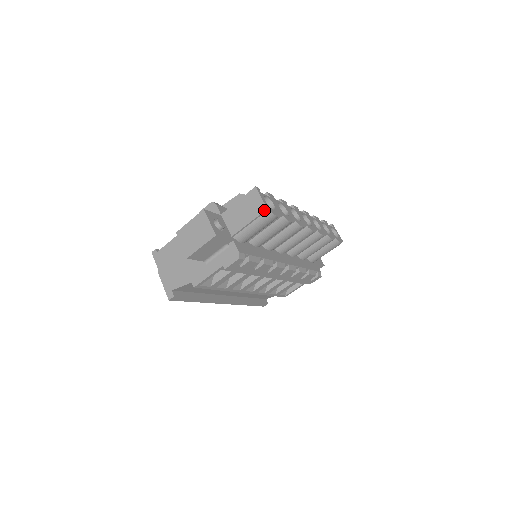
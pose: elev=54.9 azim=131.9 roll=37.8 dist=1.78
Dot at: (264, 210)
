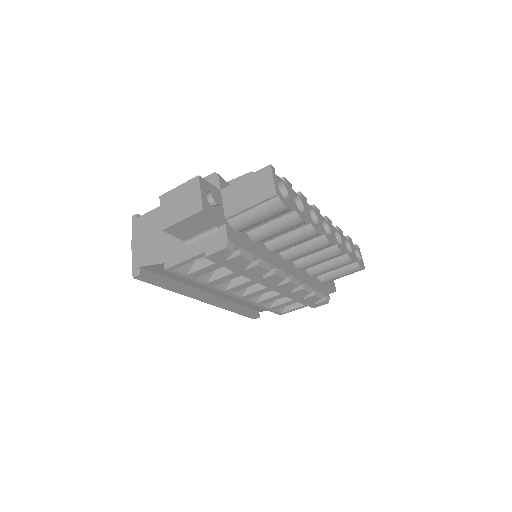
Dot at: (272, 195)
